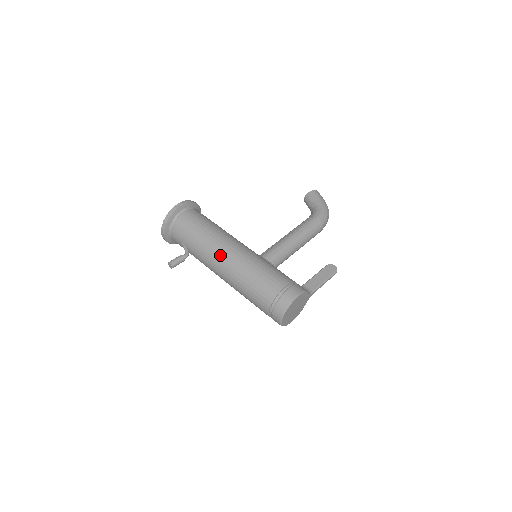
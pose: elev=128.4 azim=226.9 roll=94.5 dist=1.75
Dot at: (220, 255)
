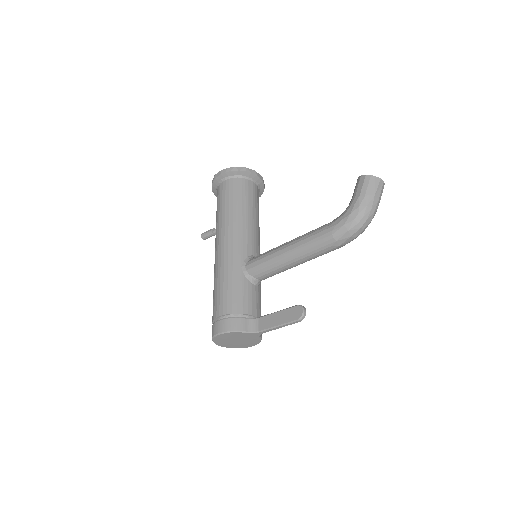
Dot at: (215, 248)
